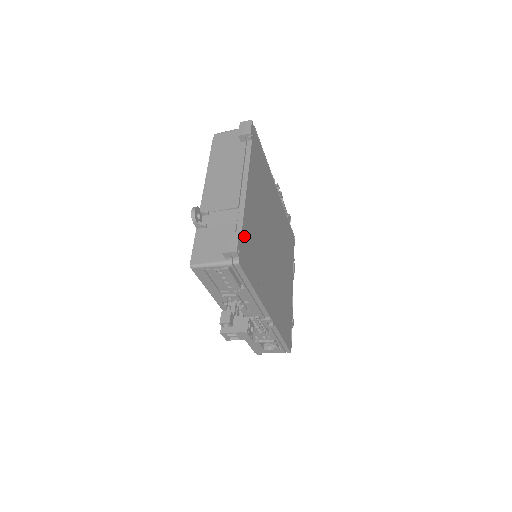
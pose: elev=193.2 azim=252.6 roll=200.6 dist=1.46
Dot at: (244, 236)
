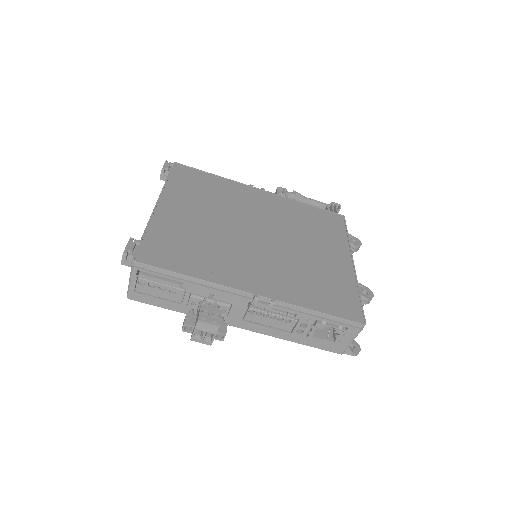
Dot at: (152, 239)
